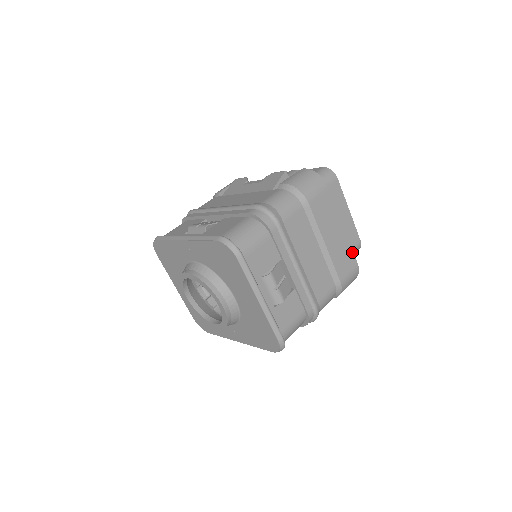
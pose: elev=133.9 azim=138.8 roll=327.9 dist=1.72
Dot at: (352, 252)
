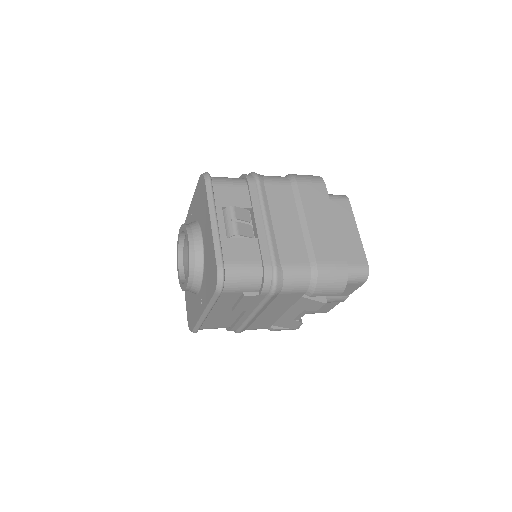
Dot at: (341, 247)
